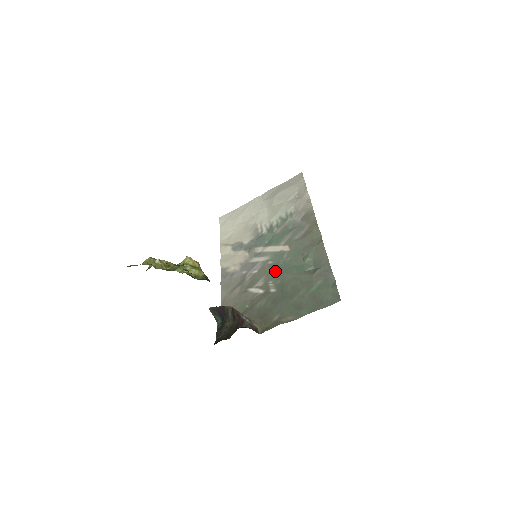
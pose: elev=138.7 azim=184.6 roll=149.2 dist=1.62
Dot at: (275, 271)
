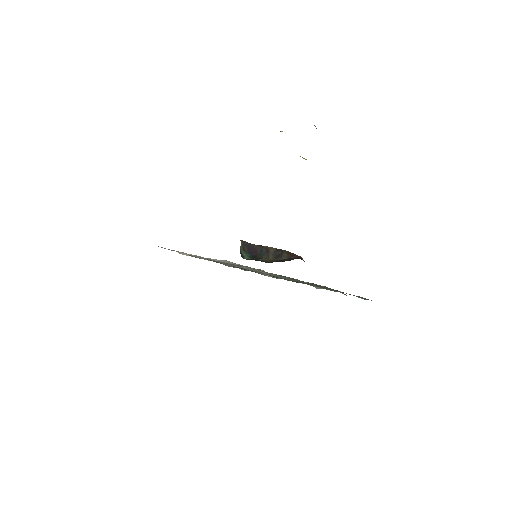
Dot at: occluded
